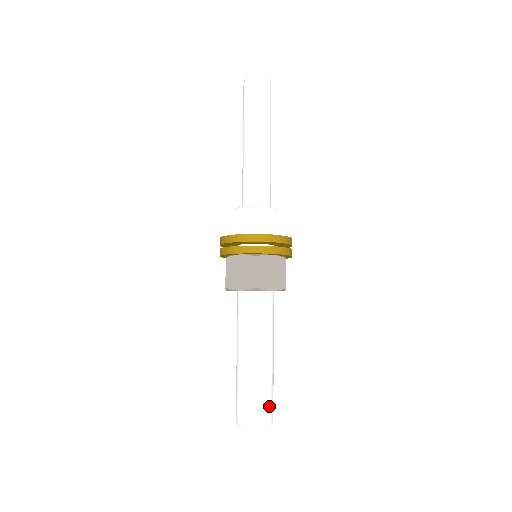
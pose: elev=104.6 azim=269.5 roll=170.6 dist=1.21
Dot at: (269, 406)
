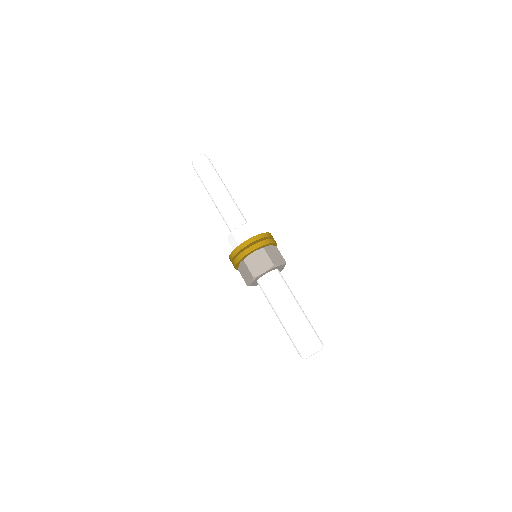
Dot at: (309, 338)
